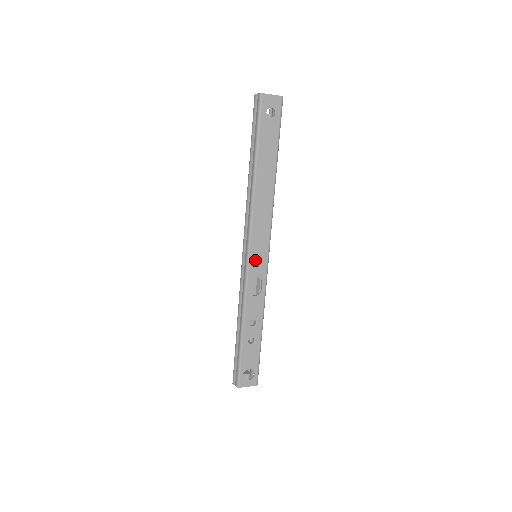
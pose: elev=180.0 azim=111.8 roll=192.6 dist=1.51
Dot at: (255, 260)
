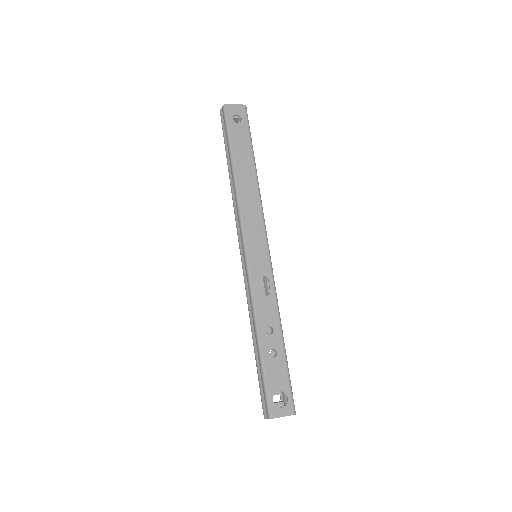
Dot at: (255, 257)
